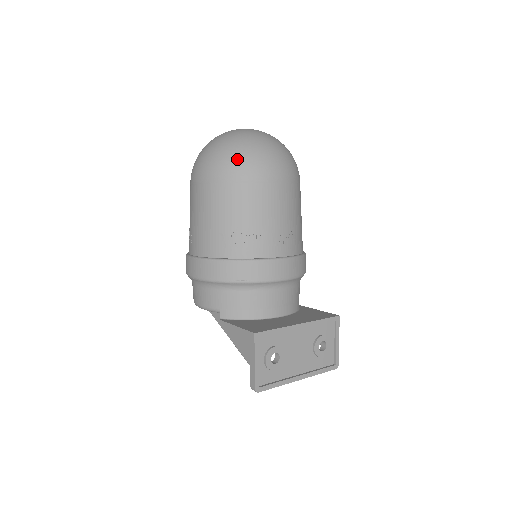
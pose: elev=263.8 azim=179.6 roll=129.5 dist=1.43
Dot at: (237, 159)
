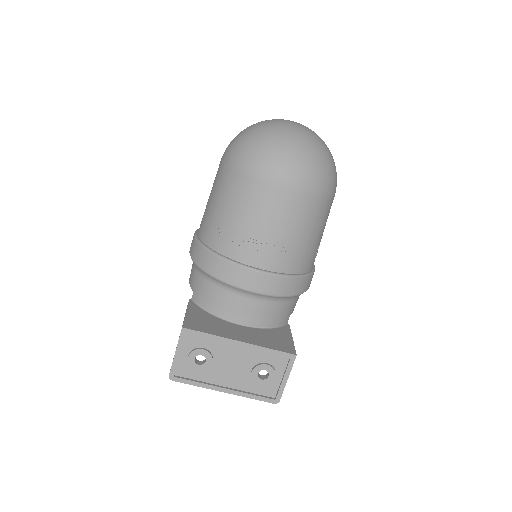
Dot at: (248, 152)
